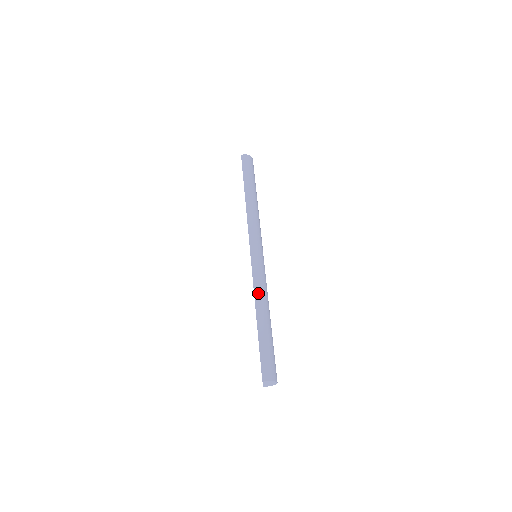
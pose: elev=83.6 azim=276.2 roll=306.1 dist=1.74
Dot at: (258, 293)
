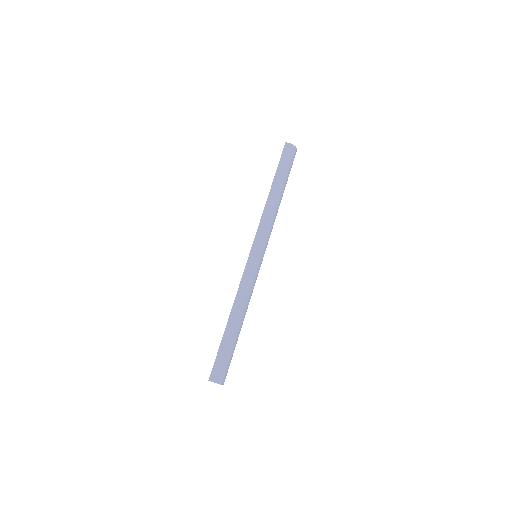
Dot at: (240, 296)
